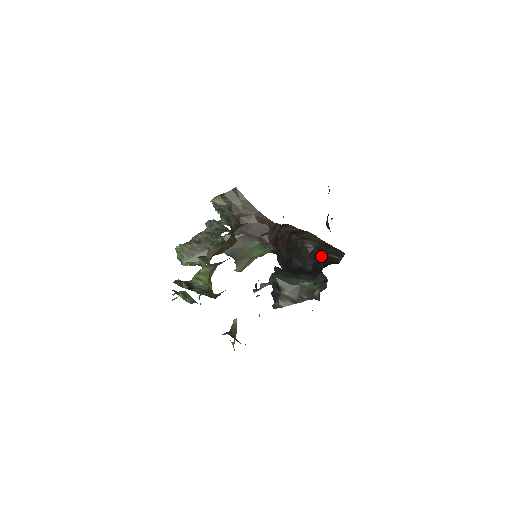
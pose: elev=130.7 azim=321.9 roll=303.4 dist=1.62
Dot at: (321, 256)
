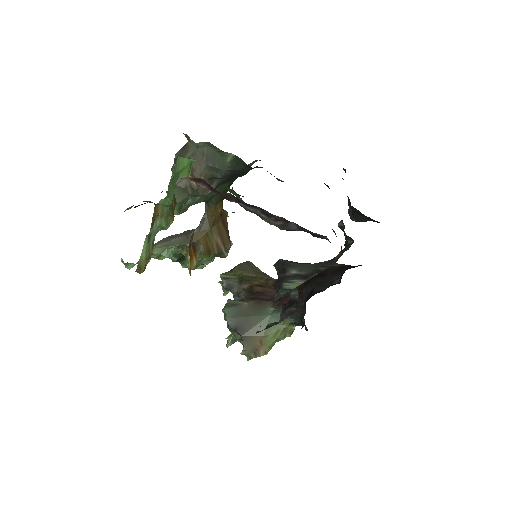
Dot at: occluded
